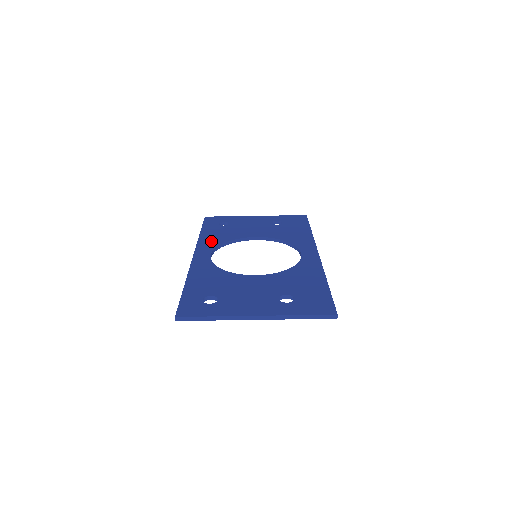
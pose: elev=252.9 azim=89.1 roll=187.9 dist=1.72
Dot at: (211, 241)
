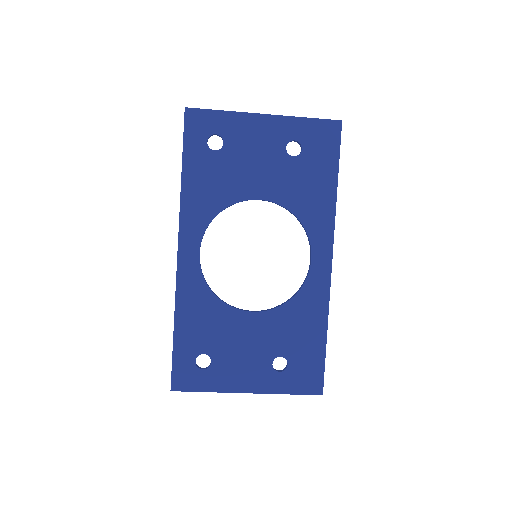
Dot at: (198, 209)
